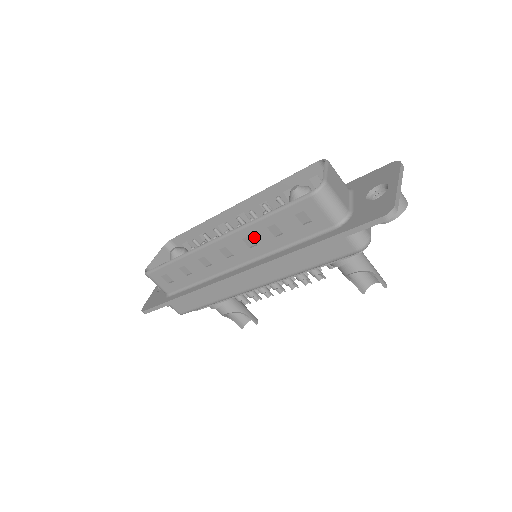
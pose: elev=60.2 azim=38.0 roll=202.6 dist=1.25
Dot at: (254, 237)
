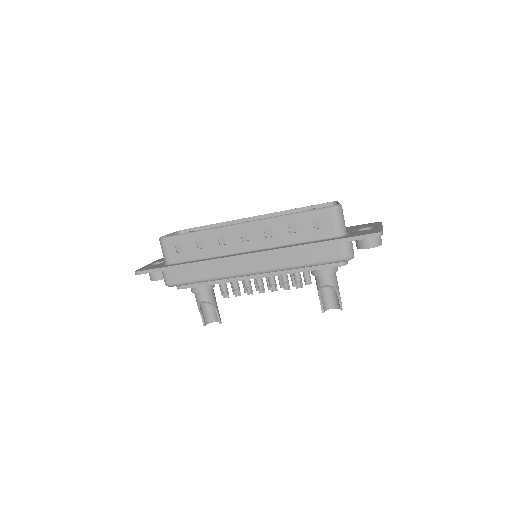
Dot at: (274, 229)
